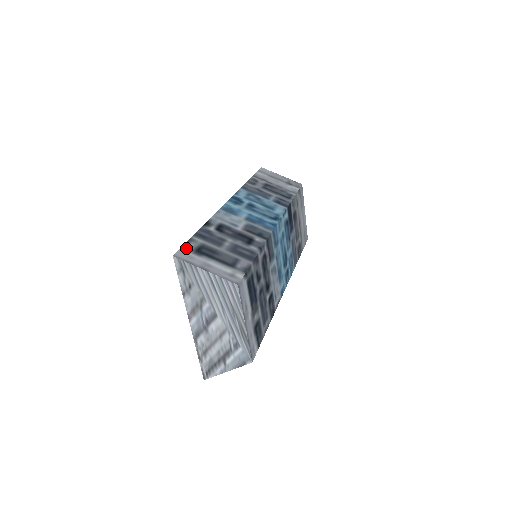
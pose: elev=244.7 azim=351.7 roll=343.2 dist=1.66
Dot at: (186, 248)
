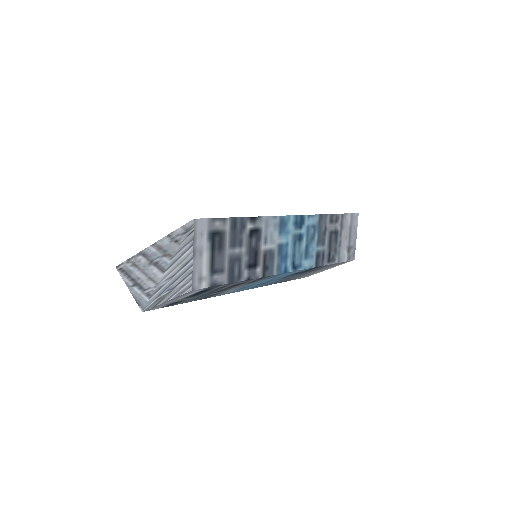
Dot at: (211, 222)
